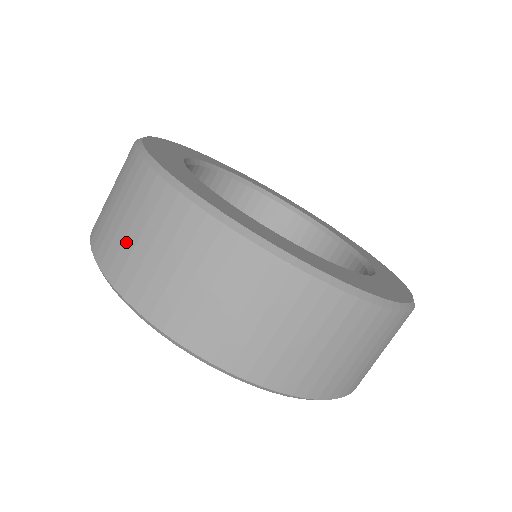
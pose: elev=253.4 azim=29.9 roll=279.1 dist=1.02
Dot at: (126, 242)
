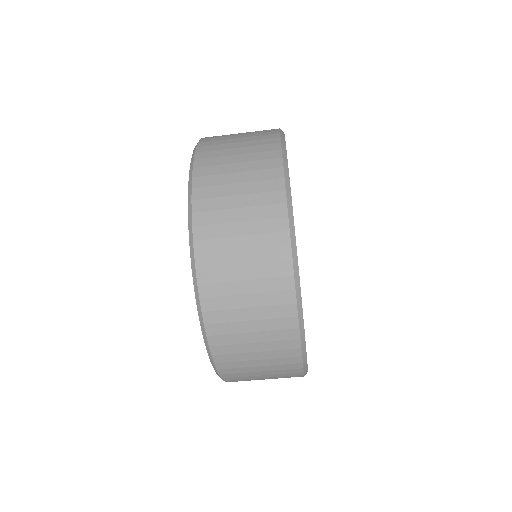
Dot at: (226, 166)
